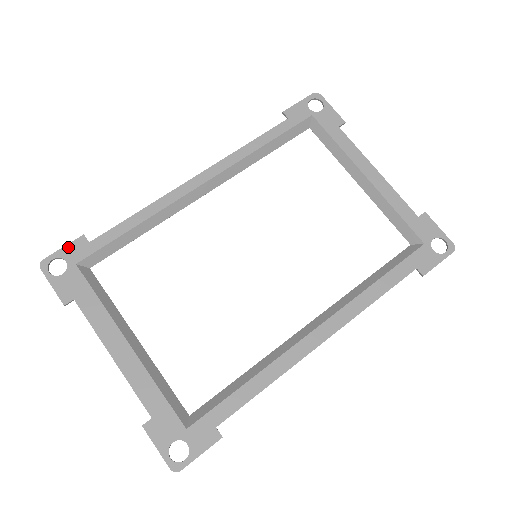
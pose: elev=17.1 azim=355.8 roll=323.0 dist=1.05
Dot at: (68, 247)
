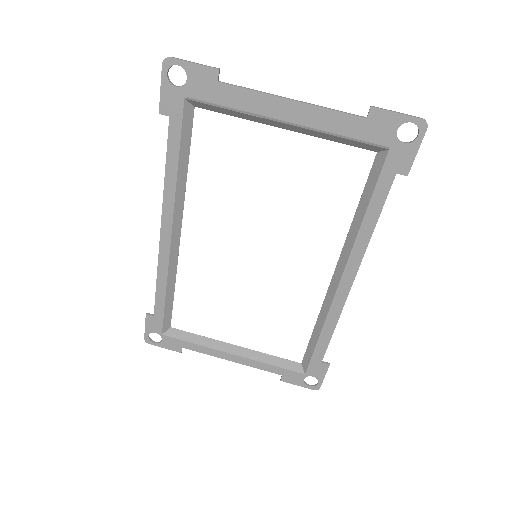
Dot at: (147, 325)
